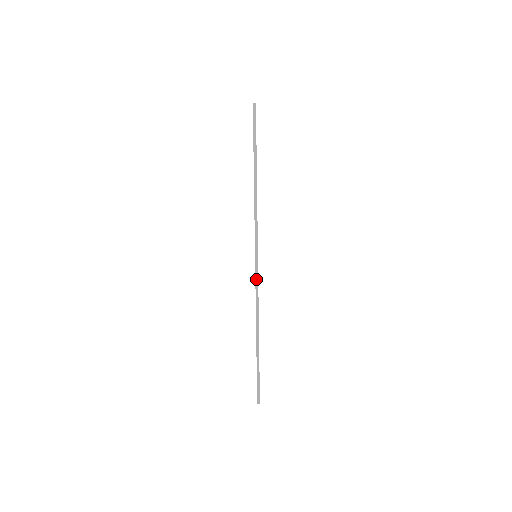
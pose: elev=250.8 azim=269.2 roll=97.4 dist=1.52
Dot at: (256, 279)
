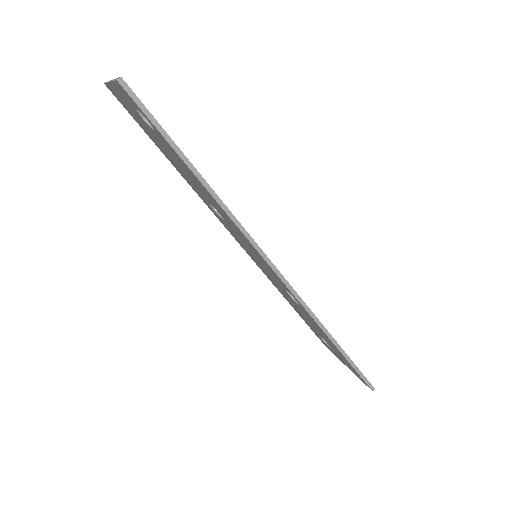
Dot at: (289, 289)
